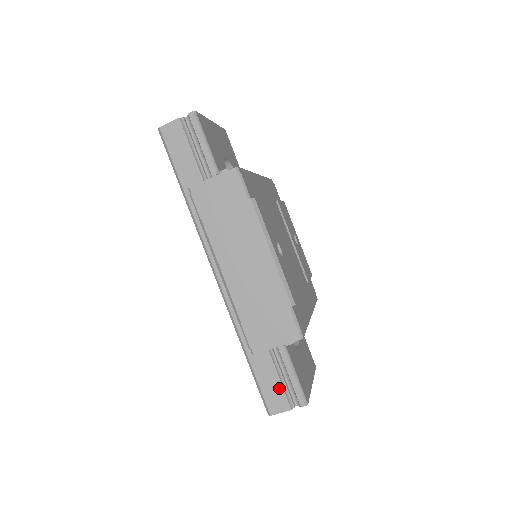
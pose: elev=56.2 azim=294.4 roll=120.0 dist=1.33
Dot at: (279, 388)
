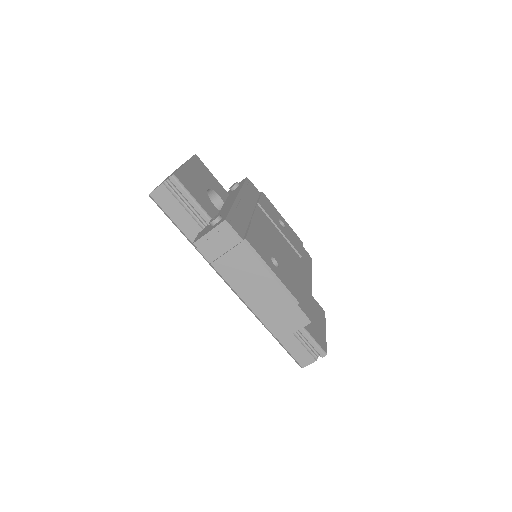
Dot at: (303, 350)
